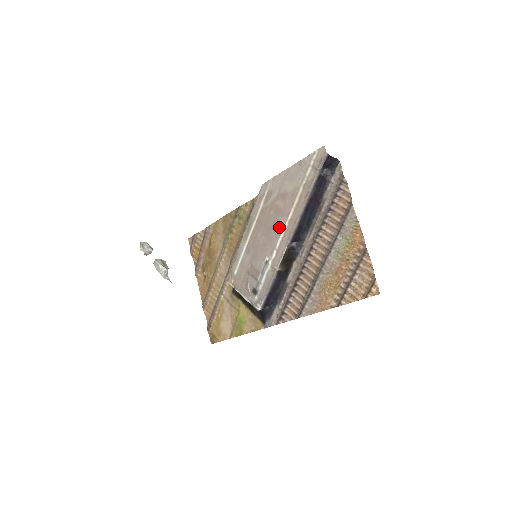
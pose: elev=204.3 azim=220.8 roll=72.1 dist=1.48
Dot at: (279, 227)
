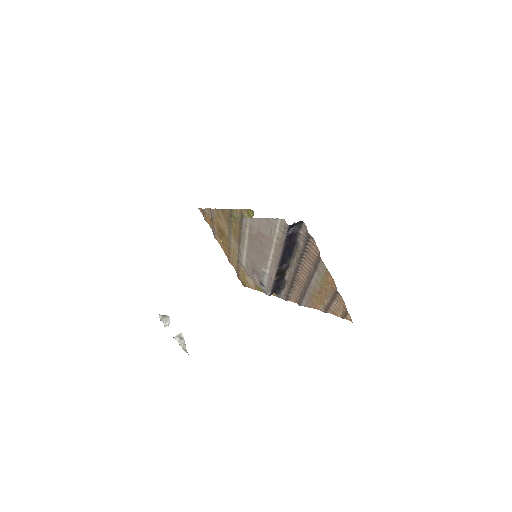
Dot at: (266, 255)
